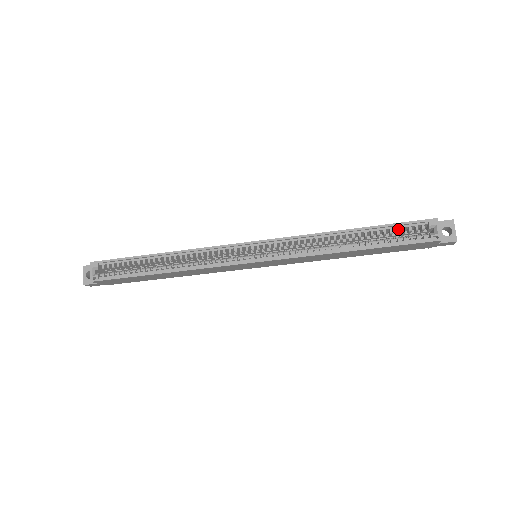
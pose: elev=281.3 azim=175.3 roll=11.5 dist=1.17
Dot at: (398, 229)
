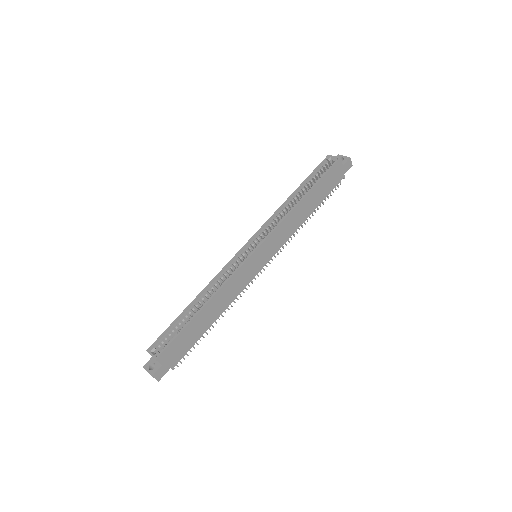
Dot at: (316, 174)
